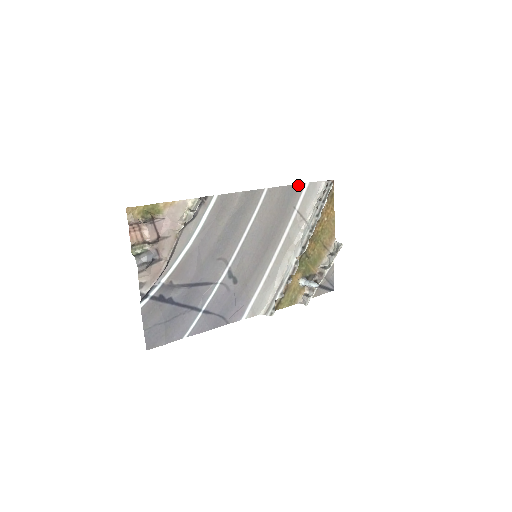
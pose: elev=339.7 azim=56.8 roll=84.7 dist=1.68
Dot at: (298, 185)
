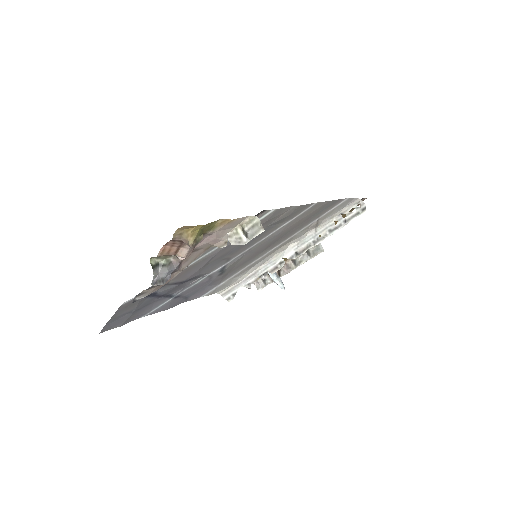
Dot at: (340, 200)
